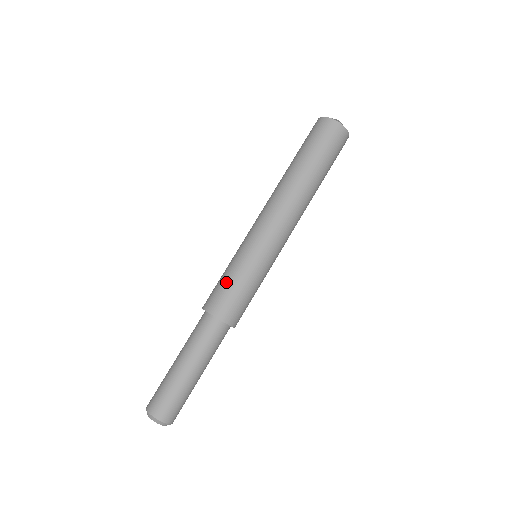
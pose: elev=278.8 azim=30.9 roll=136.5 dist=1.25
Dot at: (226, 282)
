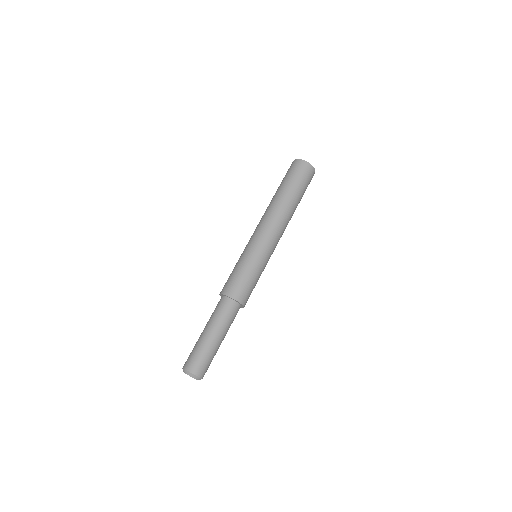
Dot at: (236, 273)
